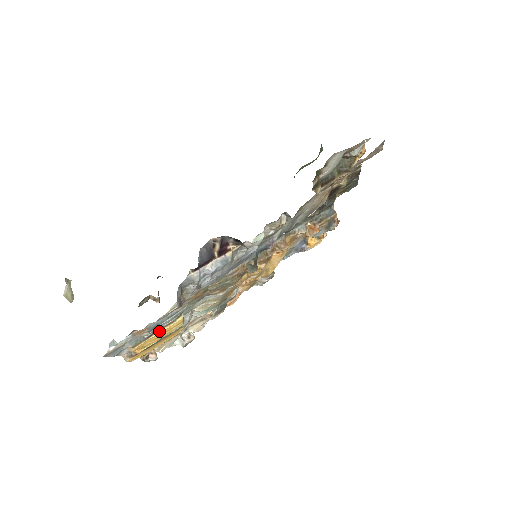
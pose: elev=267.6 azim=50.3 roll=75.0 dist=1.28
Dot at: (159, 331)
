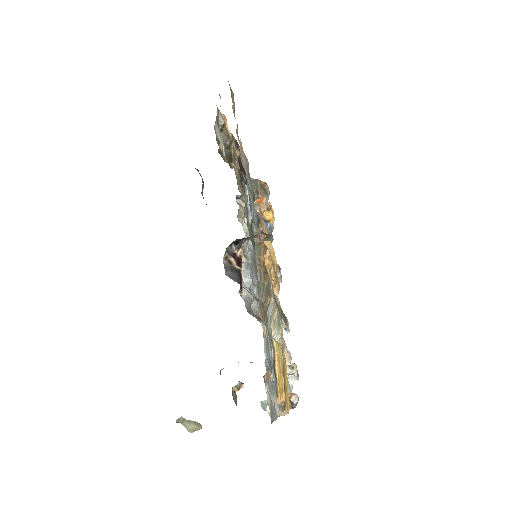
Dot at: (275, 367)
